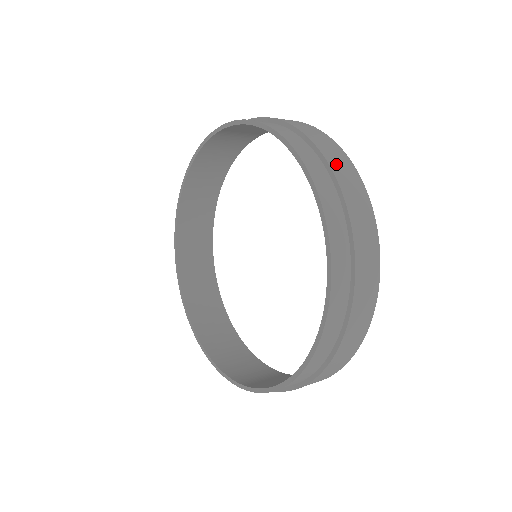
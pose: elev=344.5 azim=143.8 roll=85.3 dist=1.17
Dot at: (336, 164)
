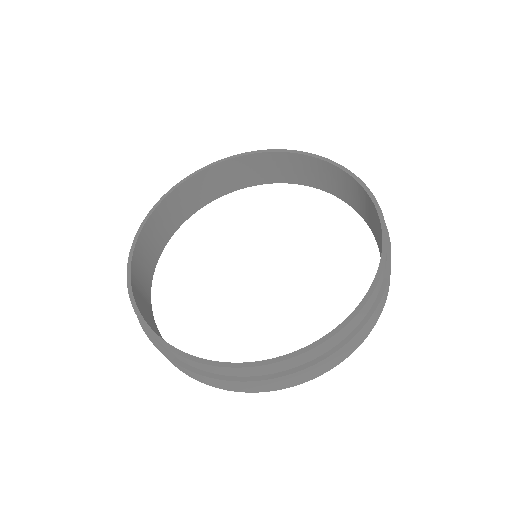
Dot at: occluded
